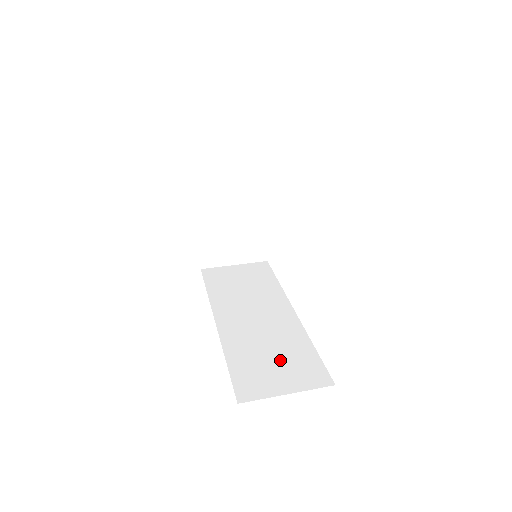
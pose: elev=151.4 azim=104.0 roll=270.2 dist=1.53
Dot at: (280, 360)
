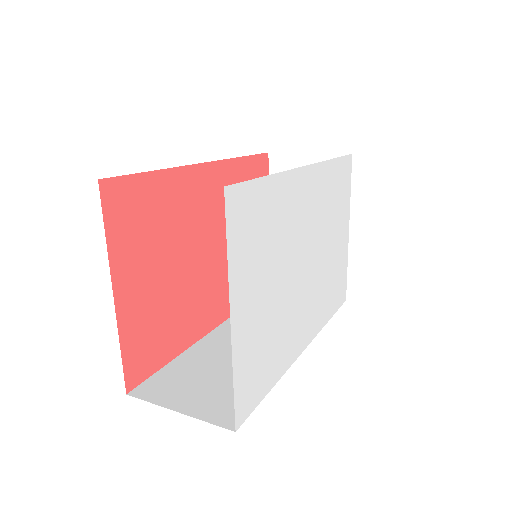
Dot at: (219, 381)
